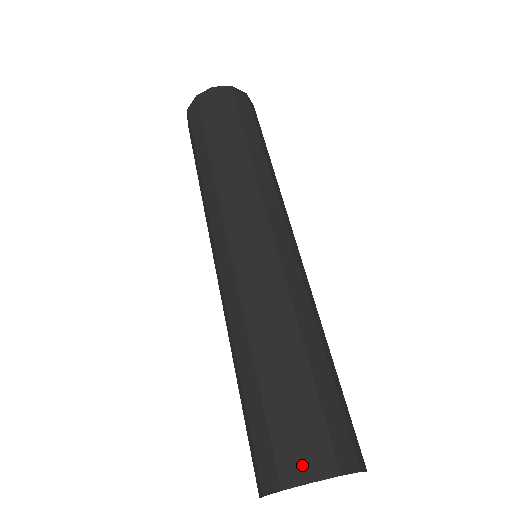
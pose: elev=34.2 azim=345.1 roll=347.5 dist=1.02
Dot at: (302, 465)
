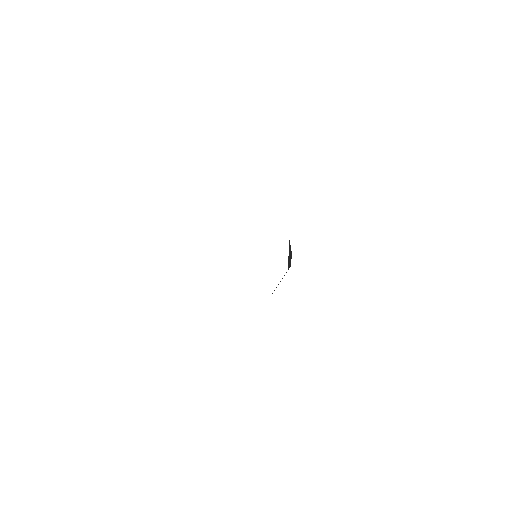
Dot at: occluded
